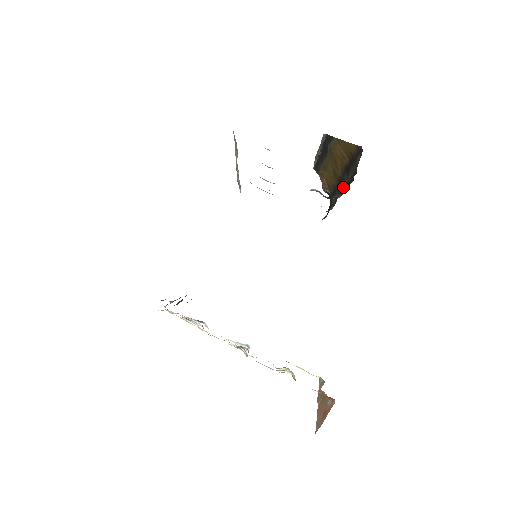
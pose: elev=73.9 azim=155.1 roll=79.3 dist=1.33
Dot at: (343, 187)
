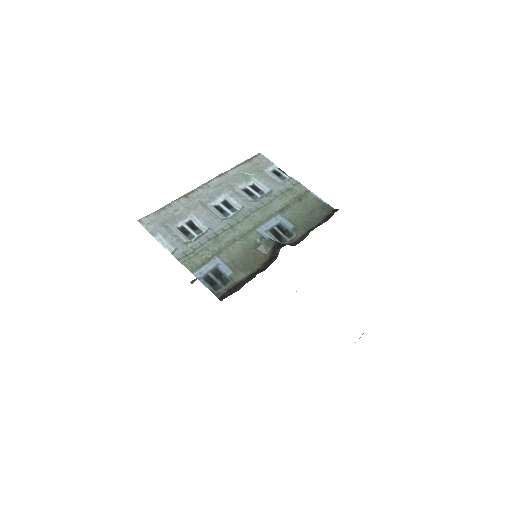
Dot at: occluded
